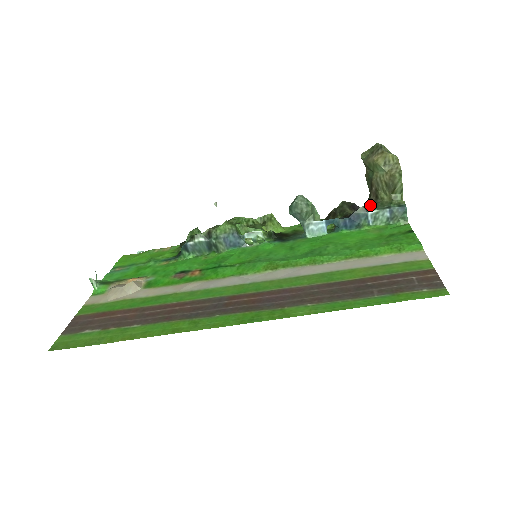
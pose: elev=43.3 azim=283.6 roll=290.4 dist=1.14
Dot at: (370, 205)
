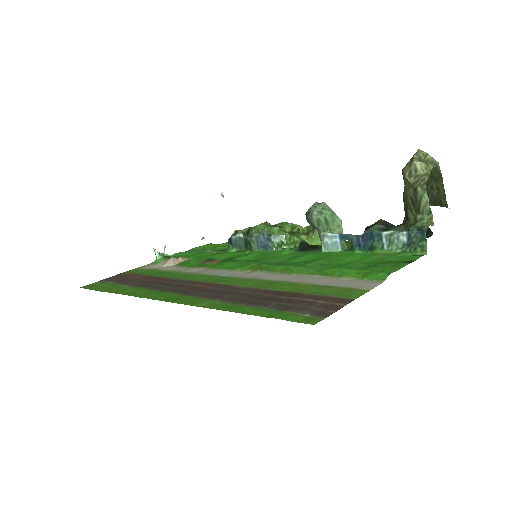
Dot at: (396, 226)
